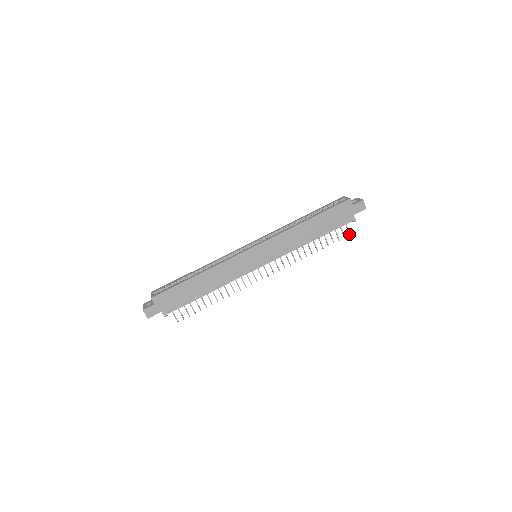
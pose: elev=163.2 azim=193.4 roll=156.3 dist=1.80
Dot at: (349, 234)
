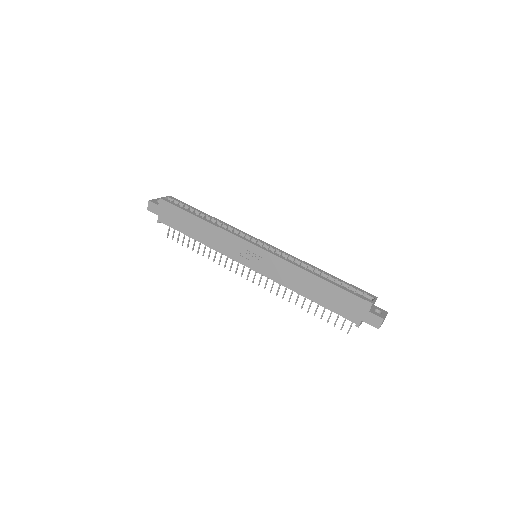
Dot at: (348, 332)
